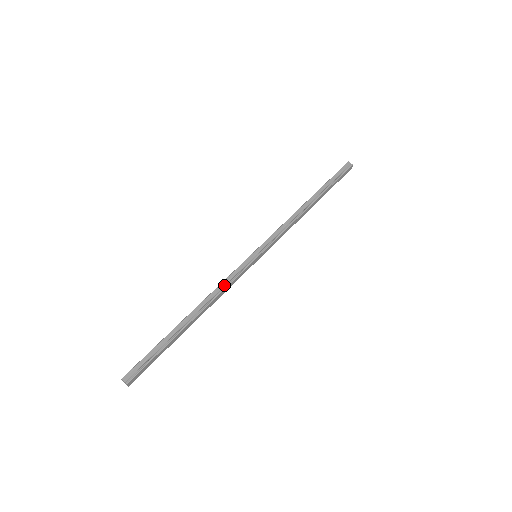
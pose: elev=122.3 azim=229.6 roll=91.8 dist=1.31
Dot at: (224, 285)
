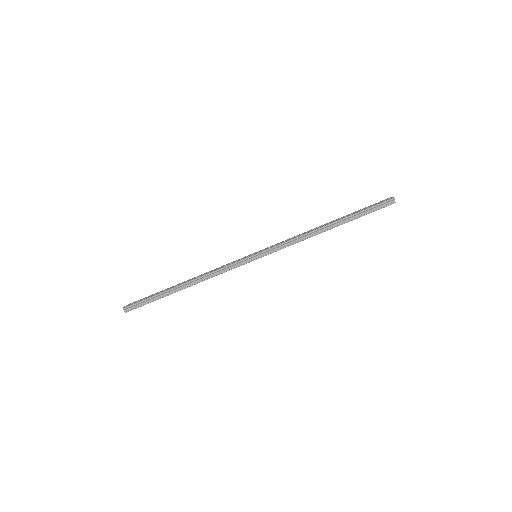
Dot at: (219, 272)
